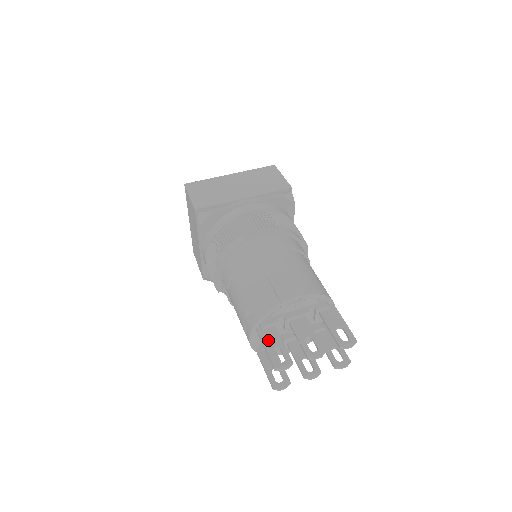
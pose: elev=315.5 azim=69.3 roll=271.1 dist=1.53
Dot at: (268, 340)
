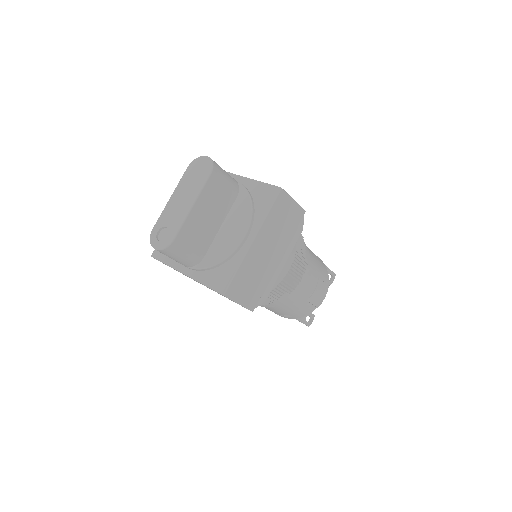
Dot at: (302, 318)
